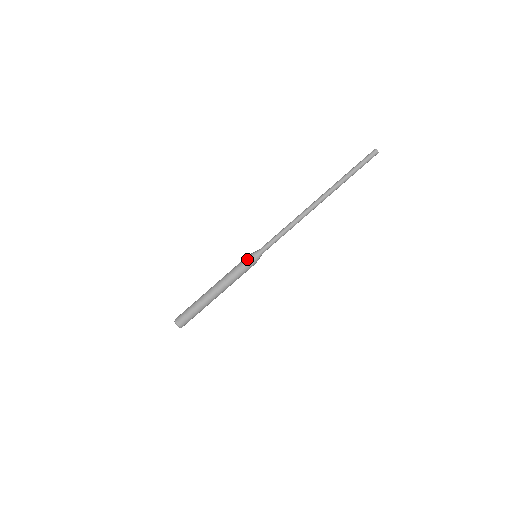
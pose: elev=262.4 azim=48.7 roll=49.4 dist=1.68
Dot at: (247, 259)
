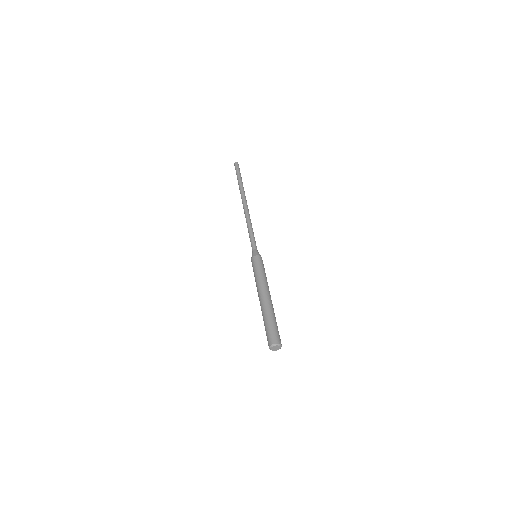
Dot at: (258, 258)
